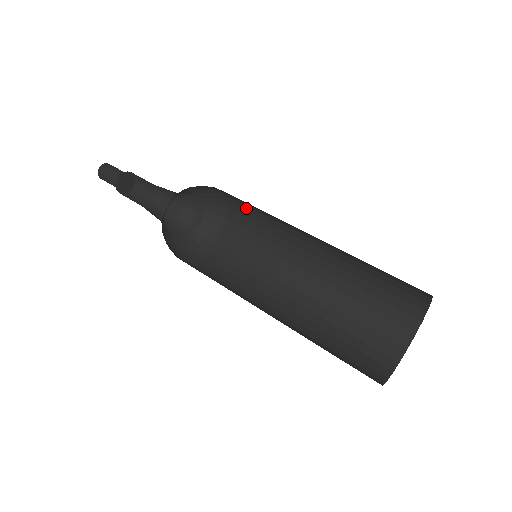
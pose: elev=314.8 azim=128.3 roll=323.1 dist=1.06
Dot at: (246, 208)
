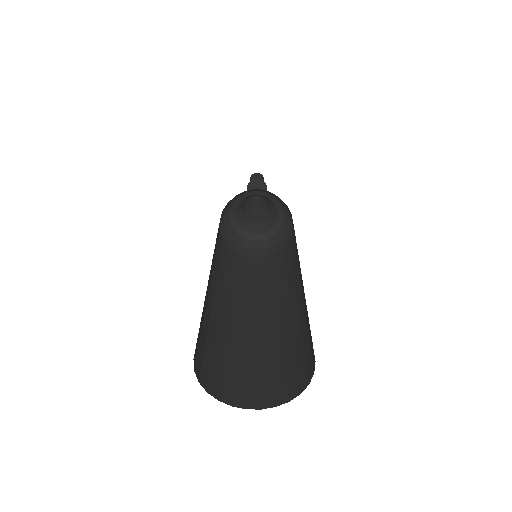
Dot at: occluded
